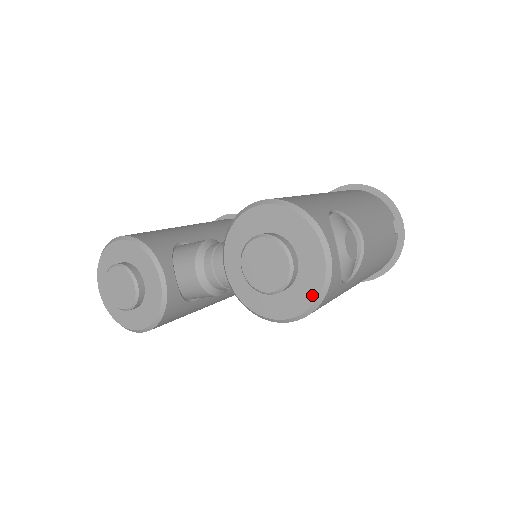
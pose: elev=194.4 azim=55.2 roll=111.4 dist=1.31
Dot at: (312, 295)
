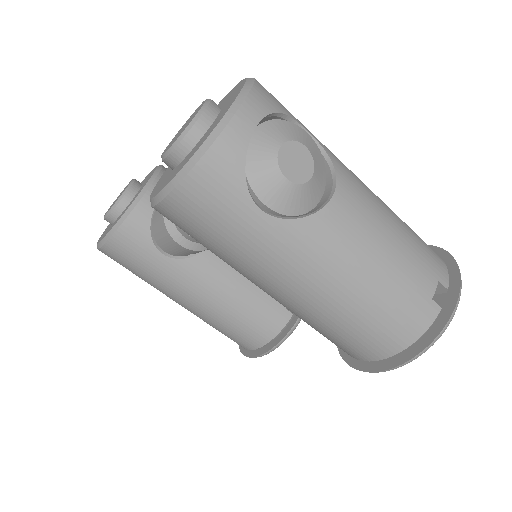
Dot at: (190, 157)
